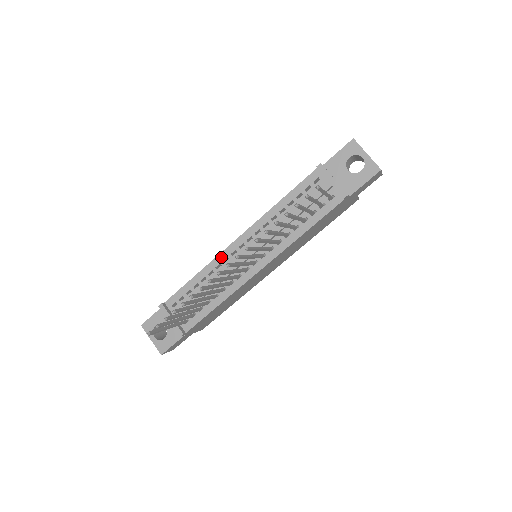
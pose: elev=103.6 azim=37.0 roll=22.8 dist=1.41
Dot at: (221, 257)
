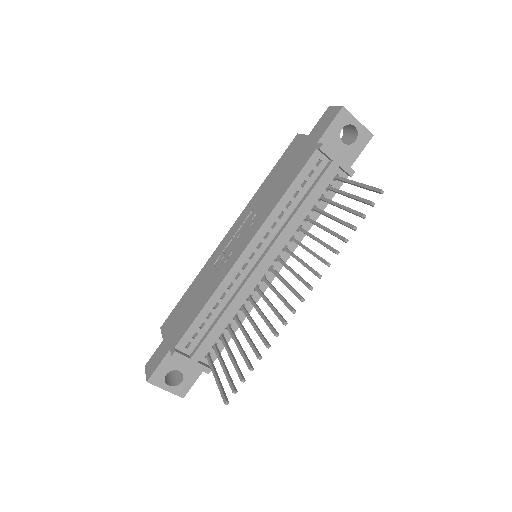
Dot at: (231, 275)
